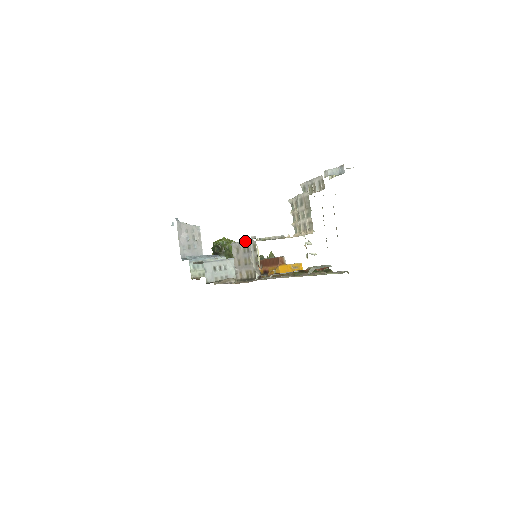
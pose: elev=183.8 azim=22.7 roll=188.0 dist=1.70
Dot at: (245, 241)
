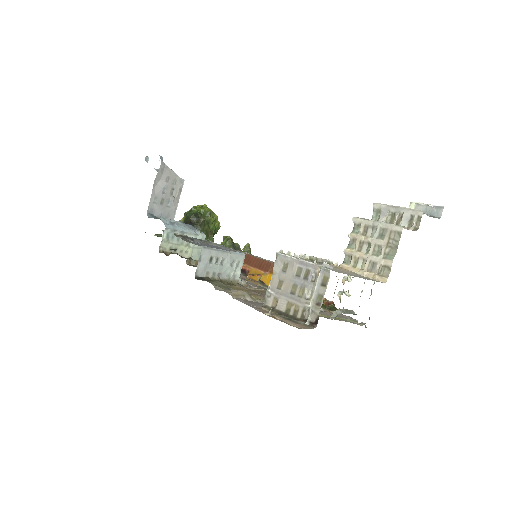
Dot at: (308, 262)
